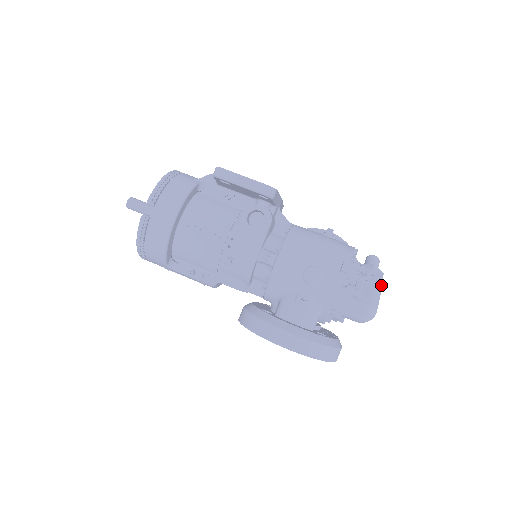
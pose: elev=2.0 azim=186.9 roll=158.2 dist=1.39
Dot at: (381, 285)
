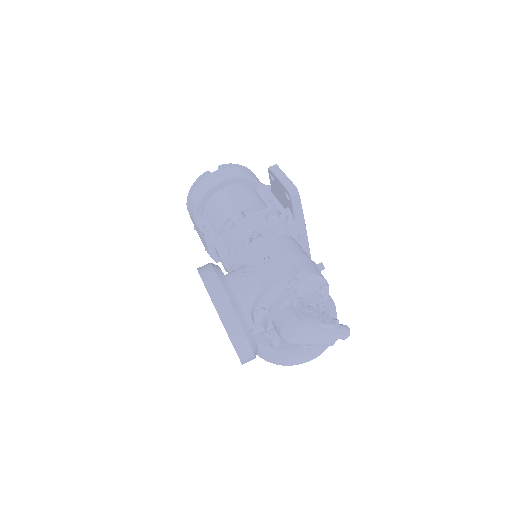
Dot at: (328, 332)
